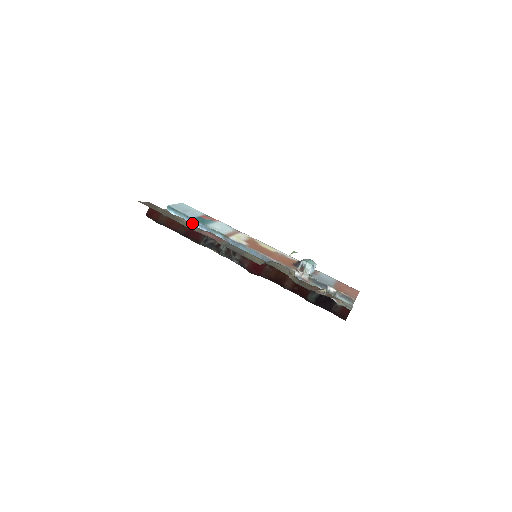
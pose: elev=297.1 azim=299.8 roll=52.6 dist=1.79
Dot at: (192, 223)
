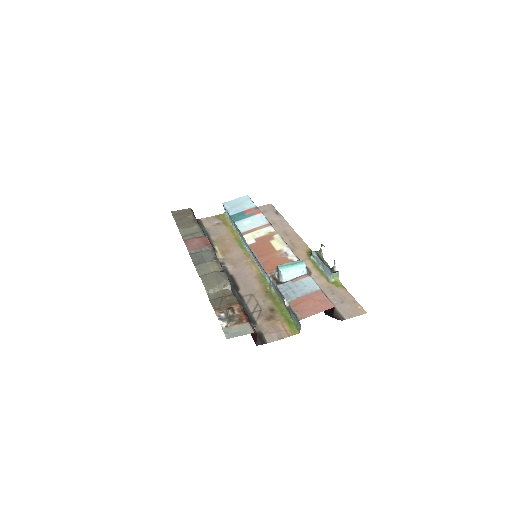
Dot at: (231, 220)
